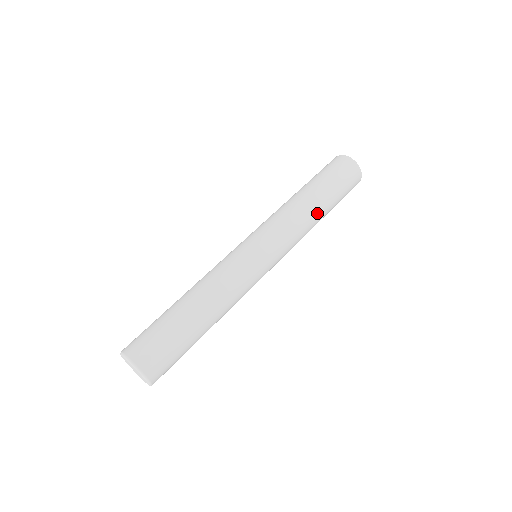
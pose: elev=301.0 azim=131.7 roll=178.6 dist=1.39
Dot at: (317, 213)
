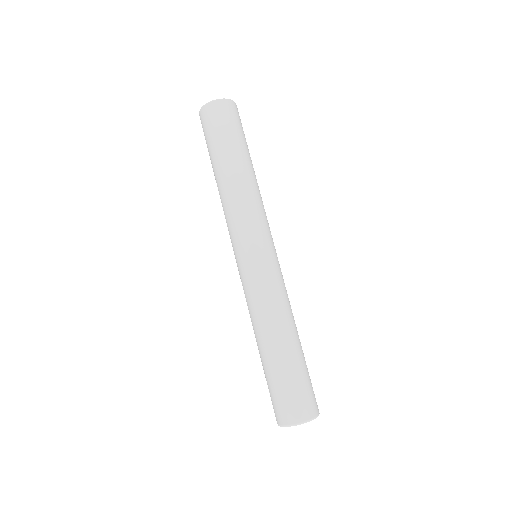
Dot at: (251, 174)
